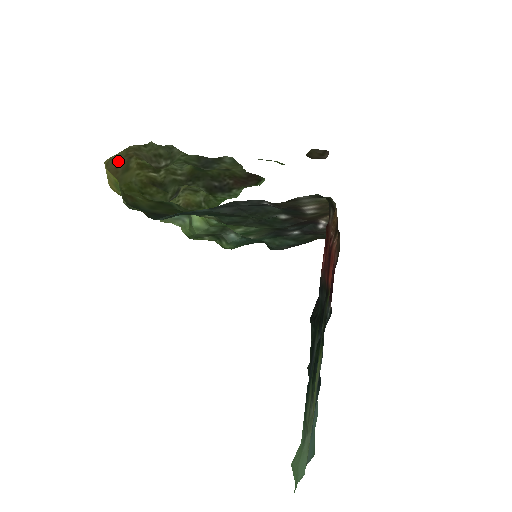
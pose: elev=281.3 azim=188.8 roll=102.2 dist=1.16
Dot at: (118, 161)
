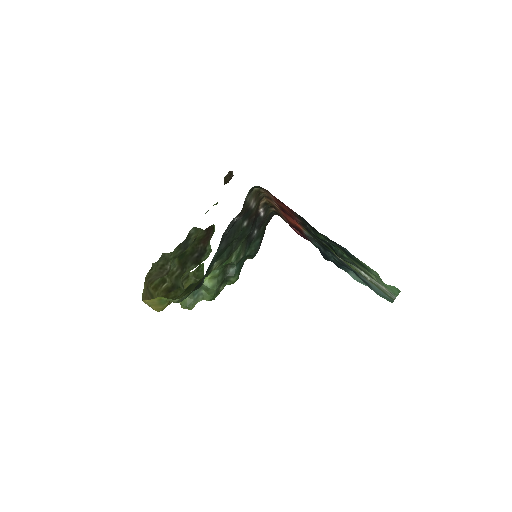
Dot at: (146, 294)
